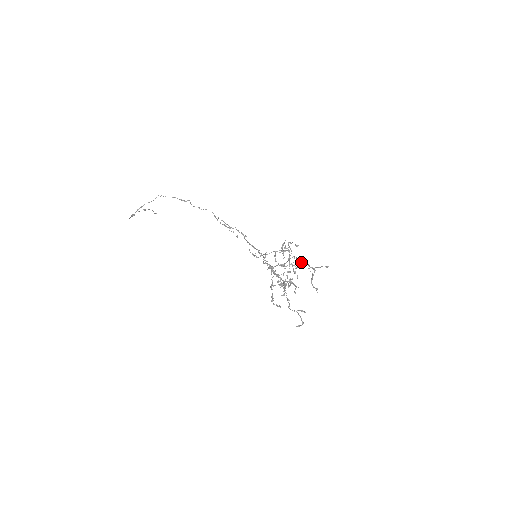
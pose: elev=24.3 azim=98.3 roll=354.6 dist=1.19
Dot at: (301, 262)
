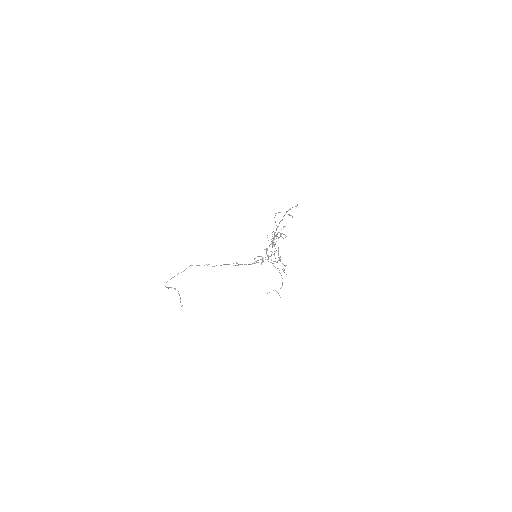
Dot at: occluded
